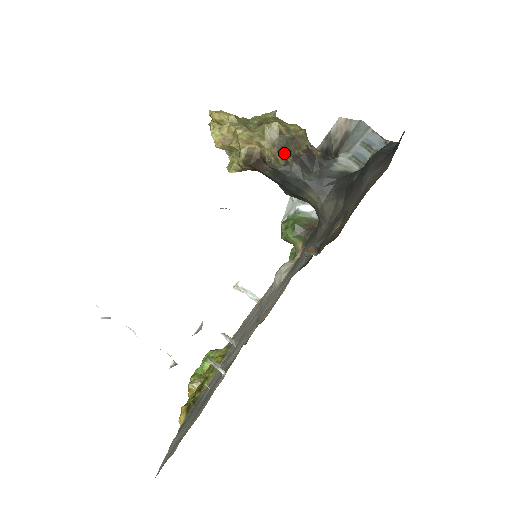
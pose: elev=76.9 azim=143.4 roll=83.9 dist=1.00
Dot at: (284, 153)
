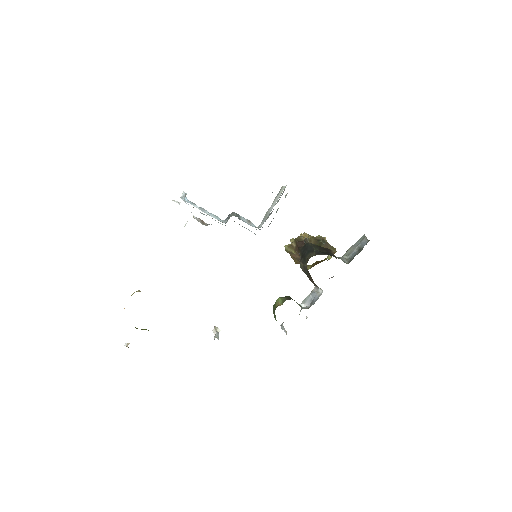
Dot at: (317, 243)
